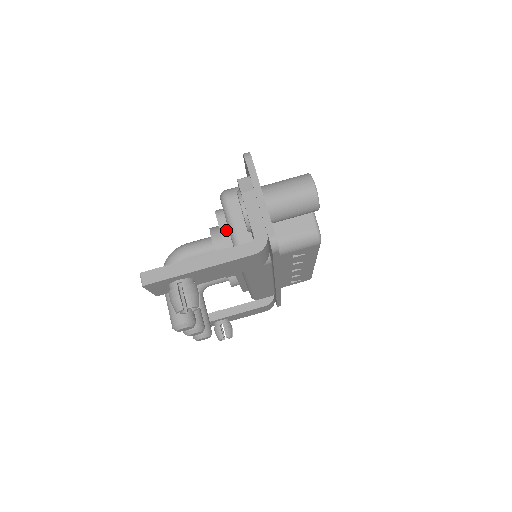
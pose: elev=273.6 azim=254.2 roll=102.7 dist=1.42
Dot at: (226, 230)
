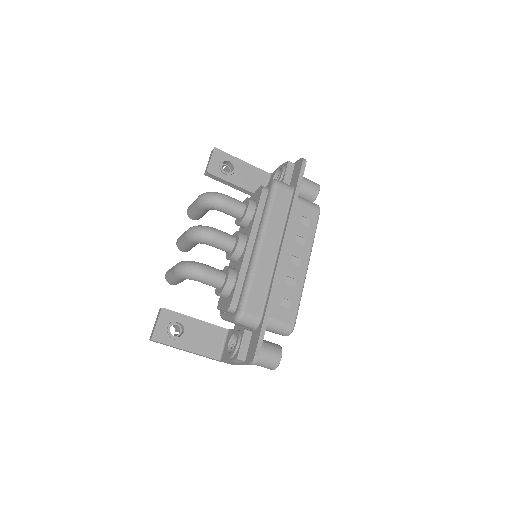
Dot at: occluded
